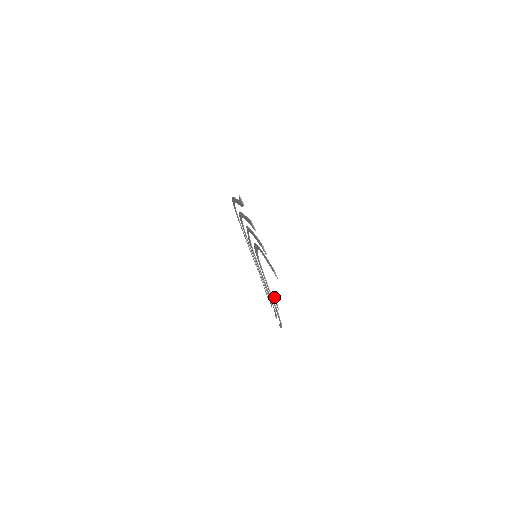
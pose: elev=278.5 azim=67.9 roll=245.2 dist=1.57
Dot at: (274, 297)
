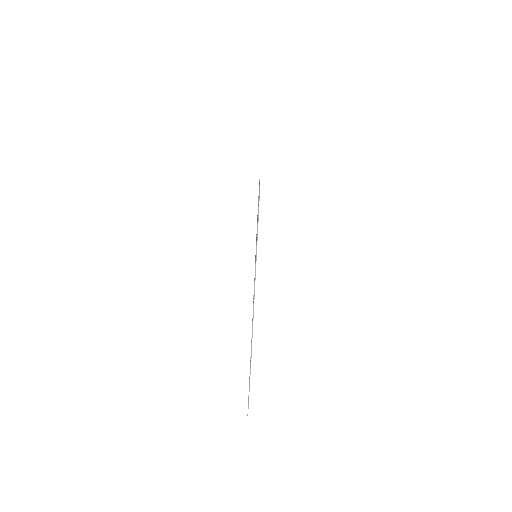
Dot at: occluded
